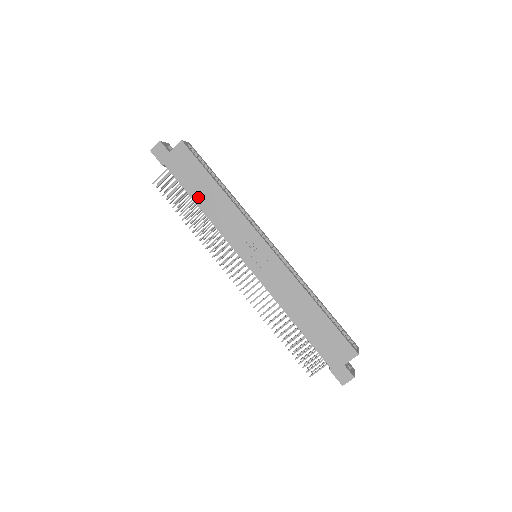
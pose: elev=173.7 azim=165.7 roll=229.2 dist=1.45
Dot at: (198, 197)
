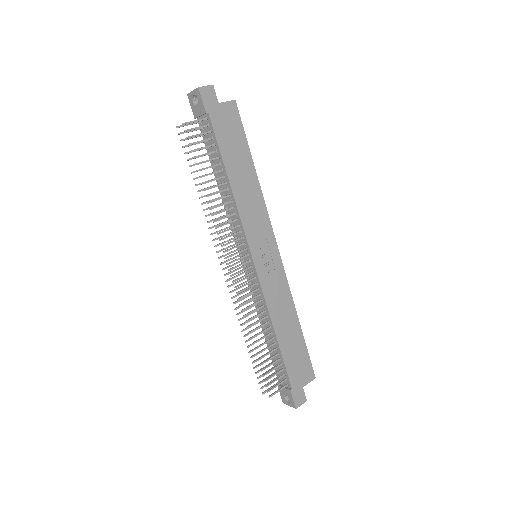
Dot at: (231, 168)
